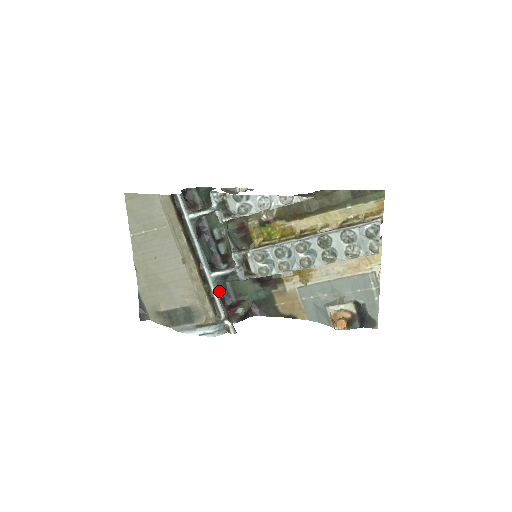
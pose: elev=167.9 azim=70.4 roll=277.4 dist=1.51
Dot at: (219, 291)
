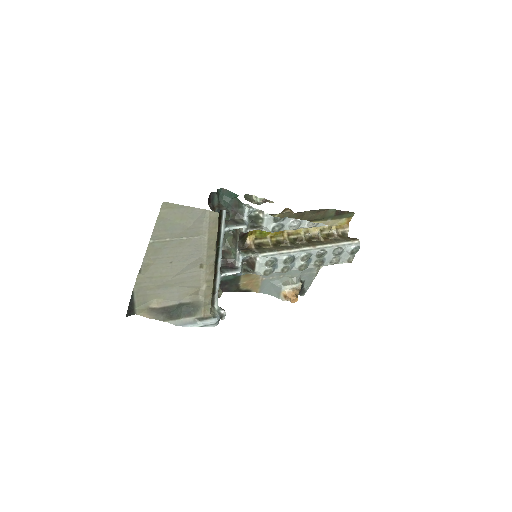
Dot at: (219, 286)
